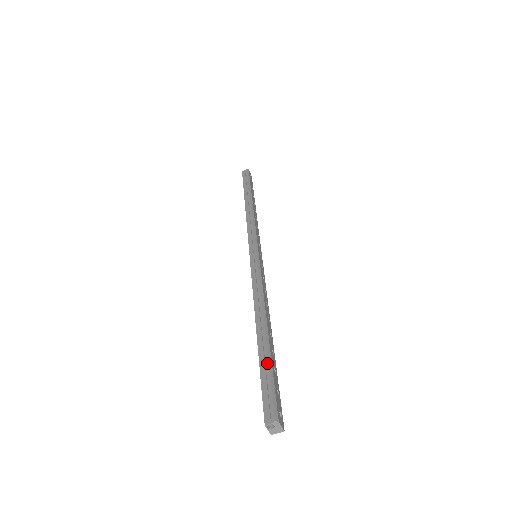
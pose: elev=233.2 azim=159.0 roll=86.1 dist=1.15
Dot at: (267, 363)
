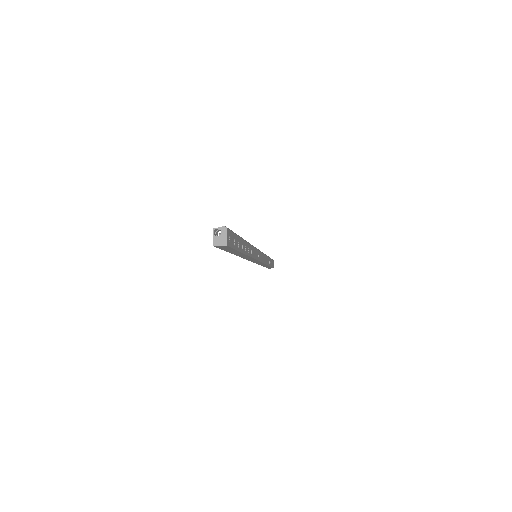
Dot at: occluded
